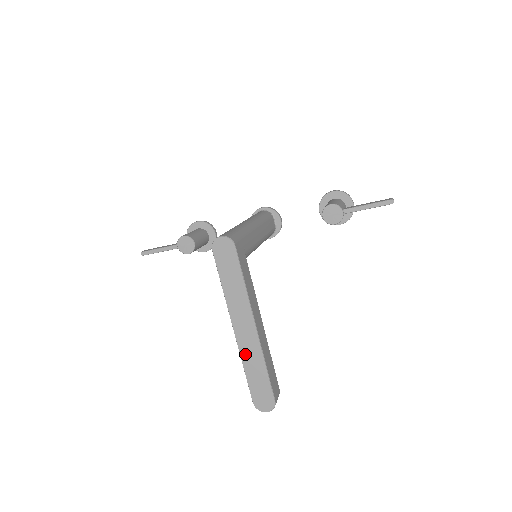
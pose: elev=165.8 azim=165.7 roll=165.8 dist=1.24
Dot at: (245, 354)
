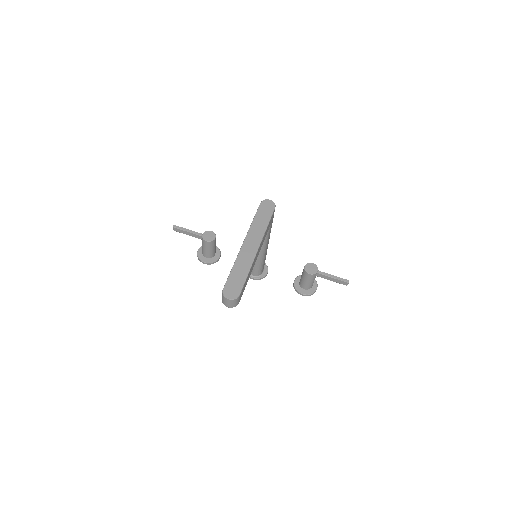
Dot at: (241, 258)
